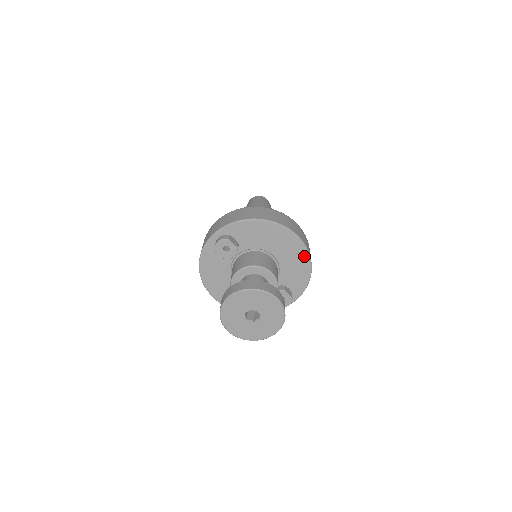
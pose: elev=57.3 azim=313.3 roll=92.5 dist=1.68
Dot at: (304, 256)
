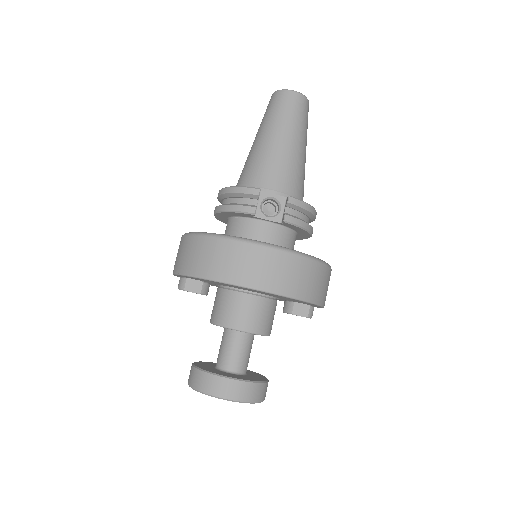
Dot at: occluded
